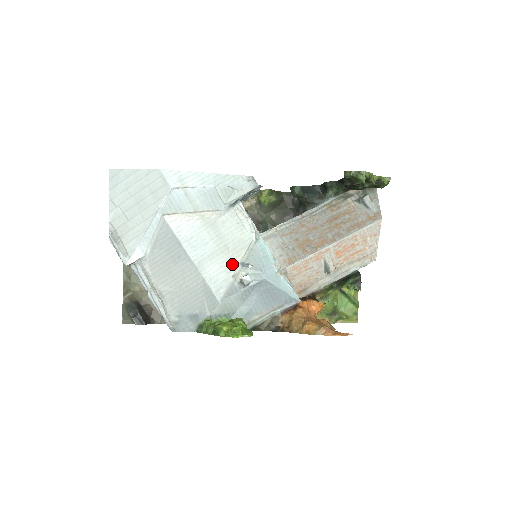
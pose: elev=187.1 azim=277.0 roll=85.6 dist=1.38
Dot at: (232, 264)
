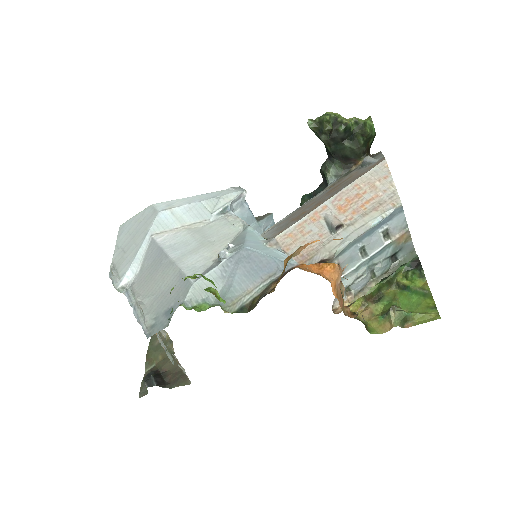
Dot at: (214, 252)
